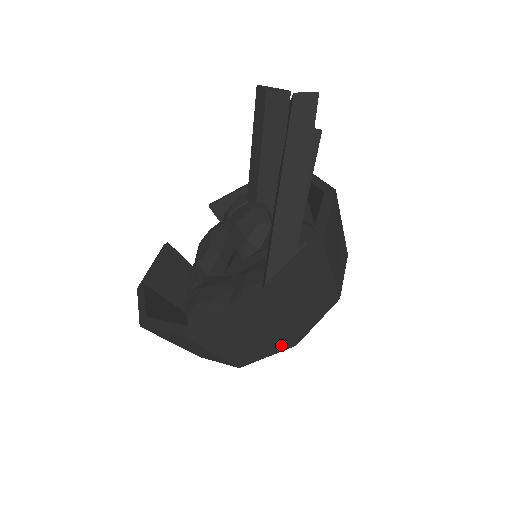
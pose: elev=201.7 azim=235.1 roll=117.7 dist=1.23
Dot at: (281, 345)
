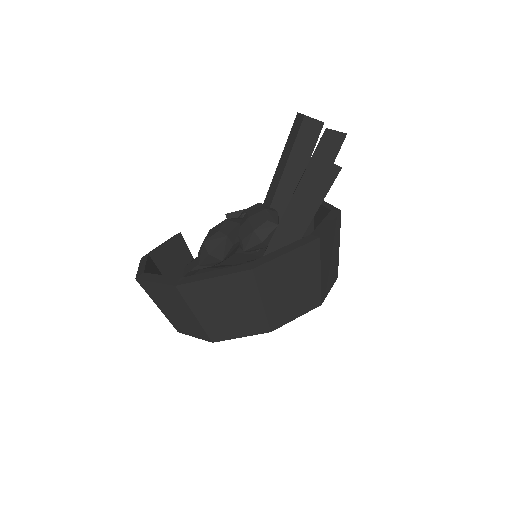
Dot at: (257, 327)
